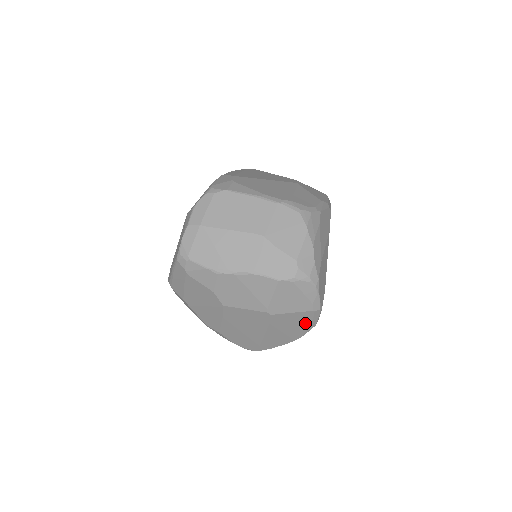
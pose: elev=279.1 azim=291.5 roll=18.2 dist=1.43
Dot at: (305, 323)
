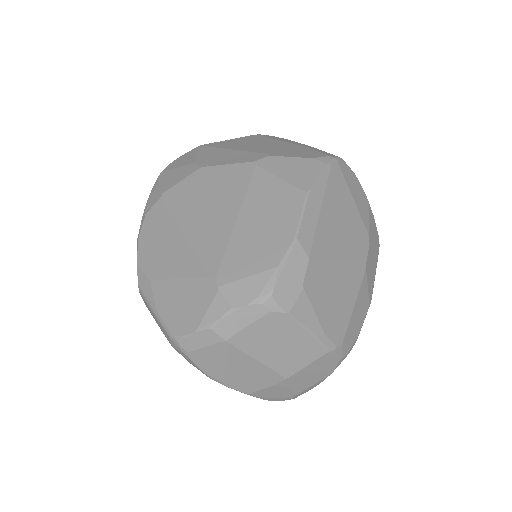
Dot at: occluded
